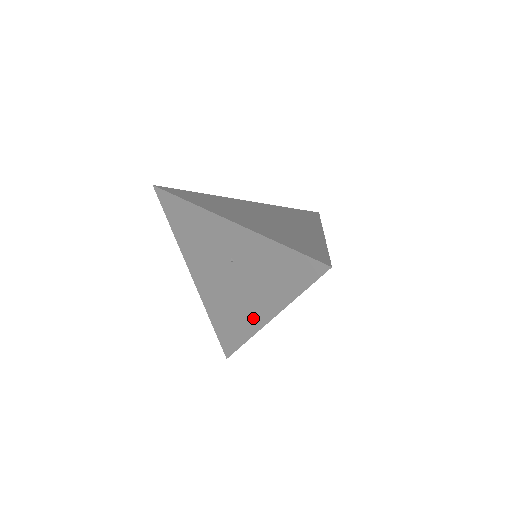
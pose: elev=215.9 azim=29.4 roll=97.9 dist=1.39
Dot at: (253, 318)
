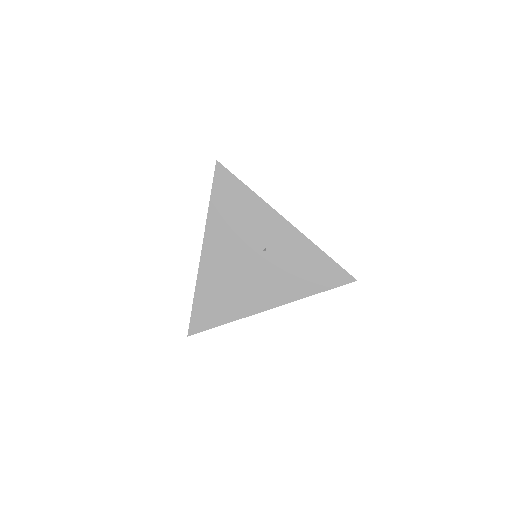
Dot at: (253, 303)
